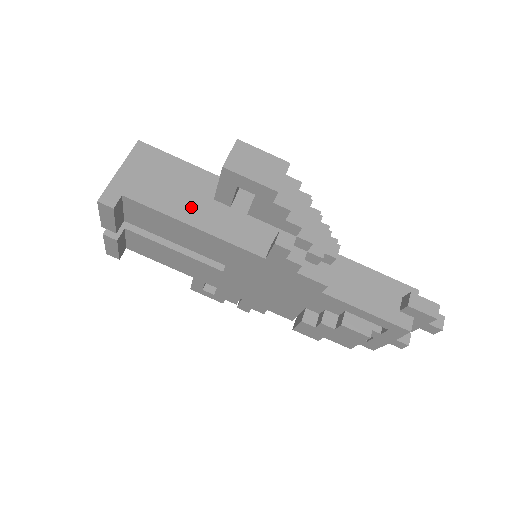
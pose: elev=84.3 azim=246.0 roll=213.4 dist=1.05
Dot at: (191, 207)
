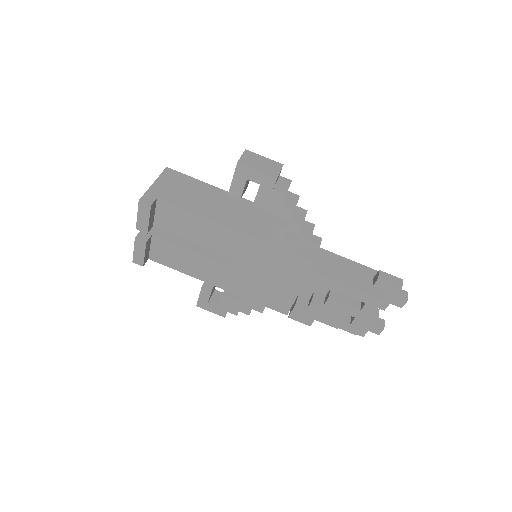
Dot at: (208, 208)
